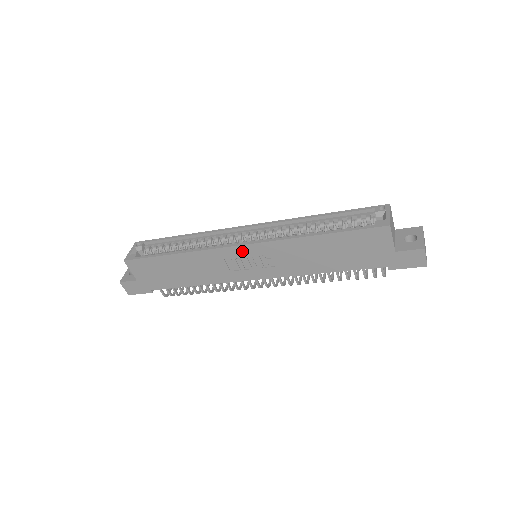
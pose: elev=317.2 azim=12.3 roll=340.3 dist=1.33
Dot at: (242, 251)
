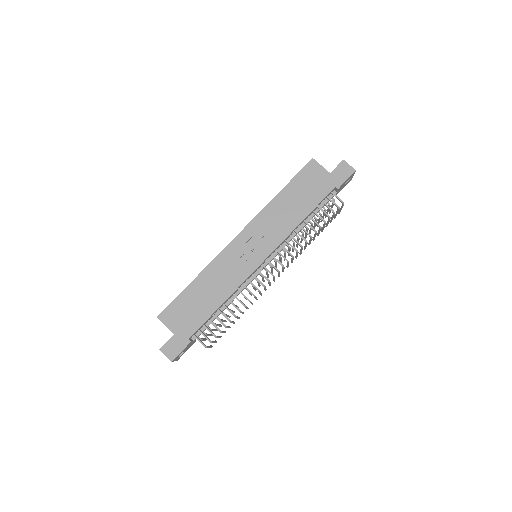
Dot at: (240, 240)
